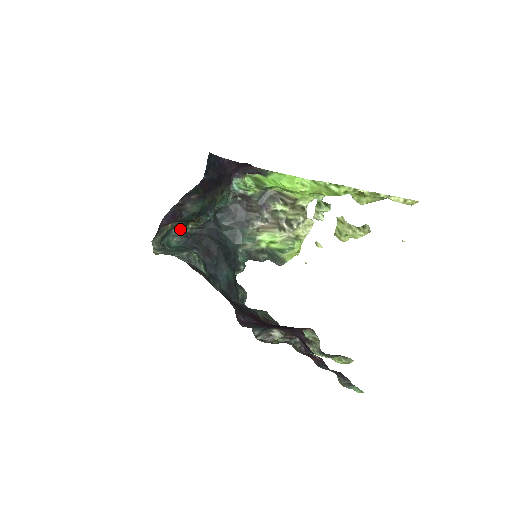
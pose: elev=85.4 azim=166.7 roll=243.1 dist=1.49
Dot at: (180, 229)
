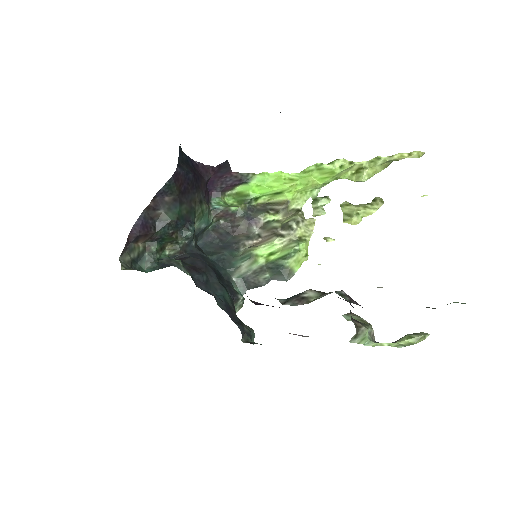
Dot at: (155, 252)
